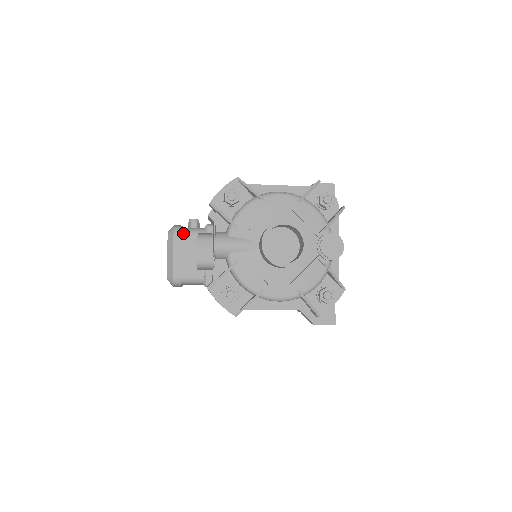
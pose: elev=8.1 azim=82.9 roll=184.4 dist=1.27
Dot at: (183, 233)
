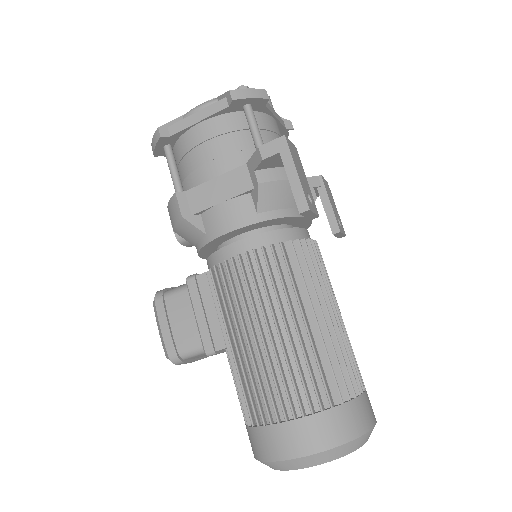
Dot at: occluded
